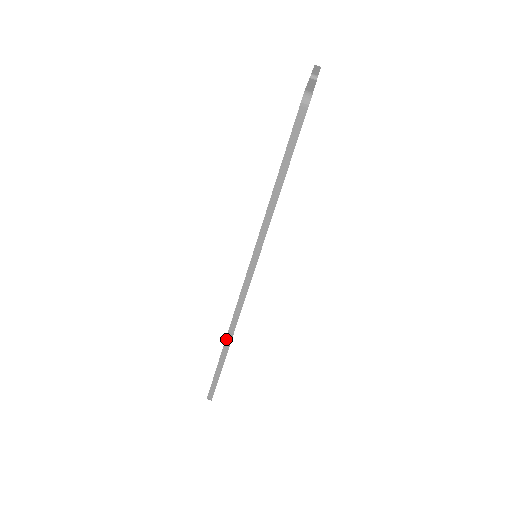
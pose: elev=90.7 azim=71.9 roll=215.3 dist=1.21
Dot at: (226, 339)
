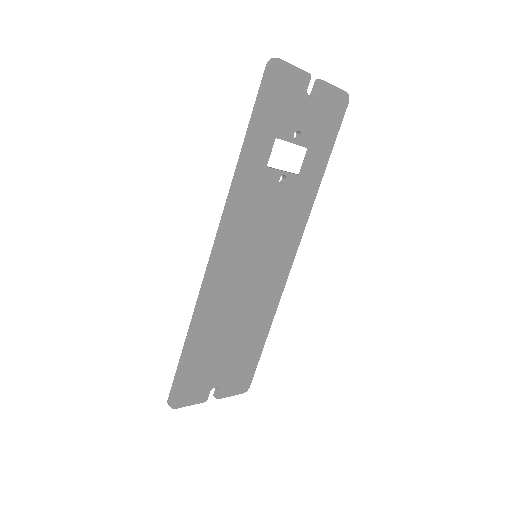
Dot at: (192, 317)
